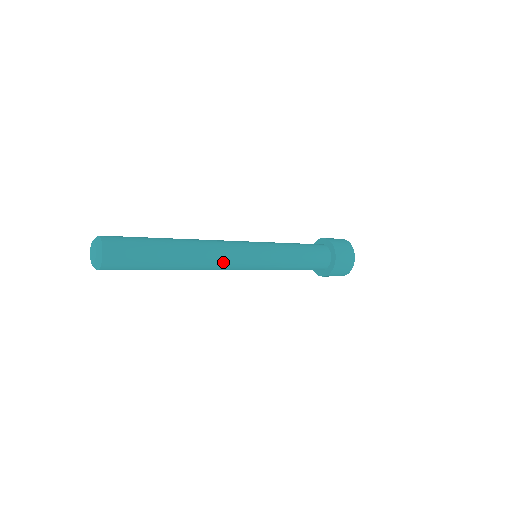
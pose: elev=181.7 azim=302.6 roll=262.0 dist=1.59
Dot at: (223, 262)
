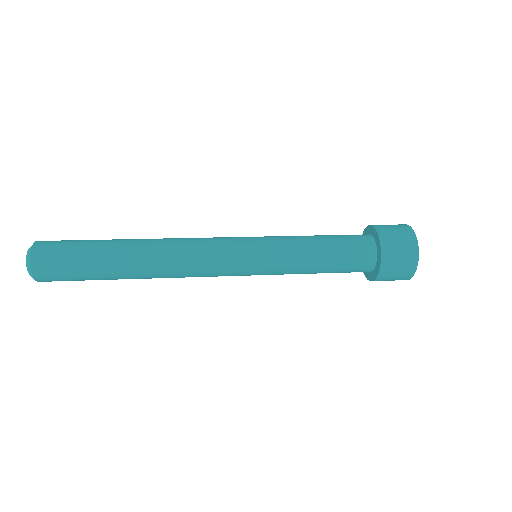
Dot at: (196, 266)
